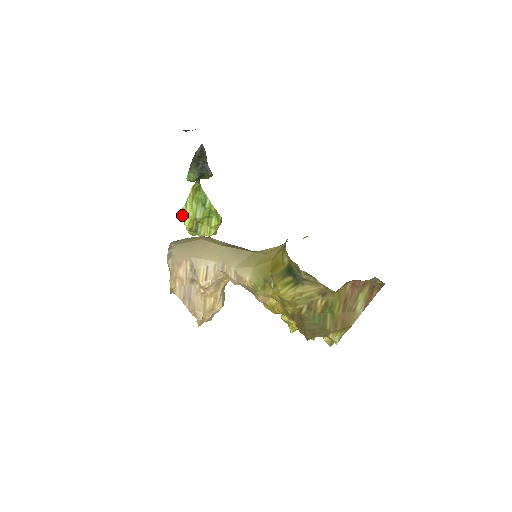
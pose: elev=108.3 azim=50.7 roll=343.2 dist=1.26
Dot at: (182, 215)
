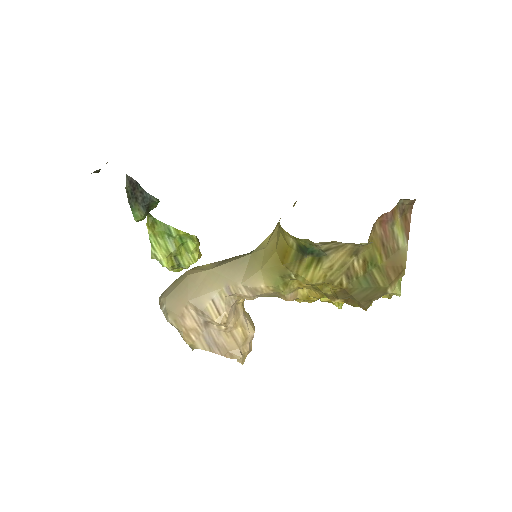
Dot at: occluded
